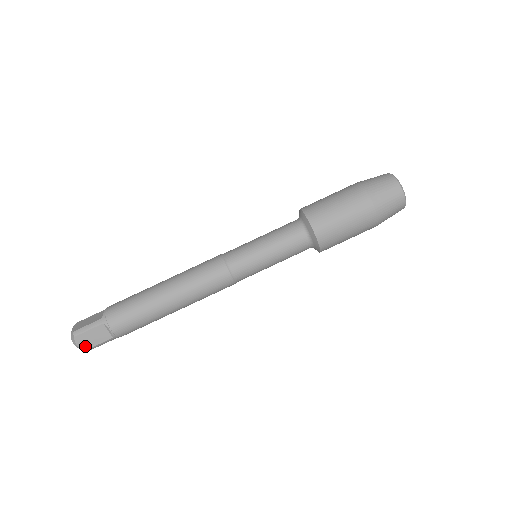
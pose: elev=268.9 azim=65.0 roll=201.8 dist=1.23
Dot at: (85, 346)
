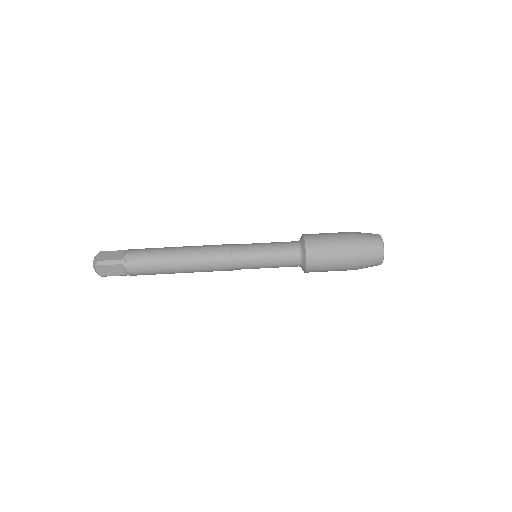
Dot at: (102, 274)
